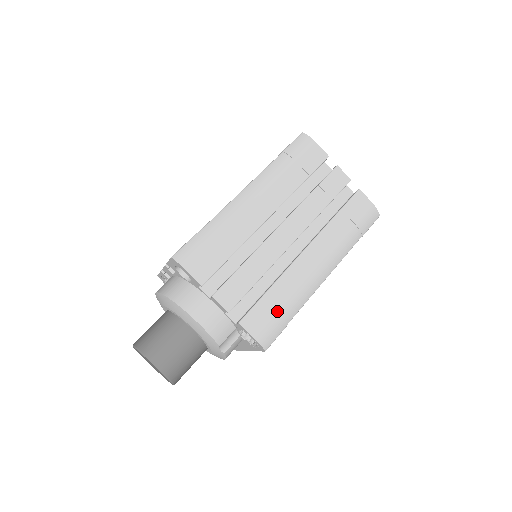
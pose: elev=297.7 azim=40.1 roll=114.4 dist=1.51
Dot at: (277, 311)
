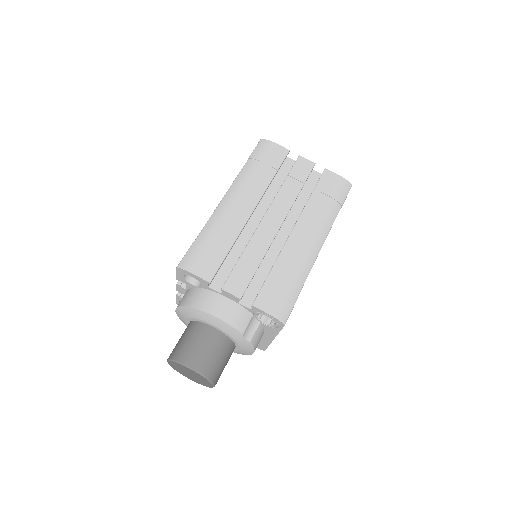
Dot at: (284, 287)
